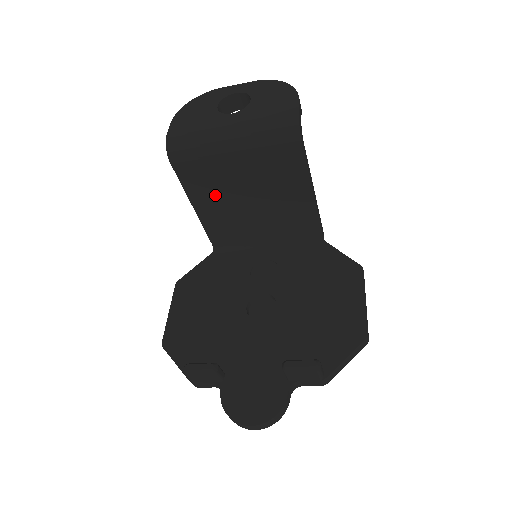
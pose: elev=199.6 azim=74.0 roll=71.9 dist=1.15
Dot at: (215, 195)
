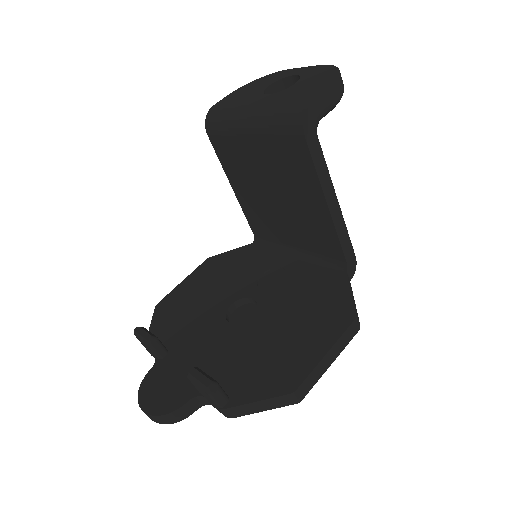
Dot at: (245, 180)
